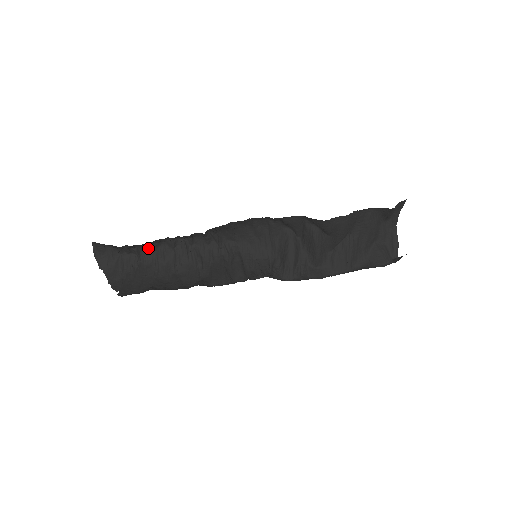
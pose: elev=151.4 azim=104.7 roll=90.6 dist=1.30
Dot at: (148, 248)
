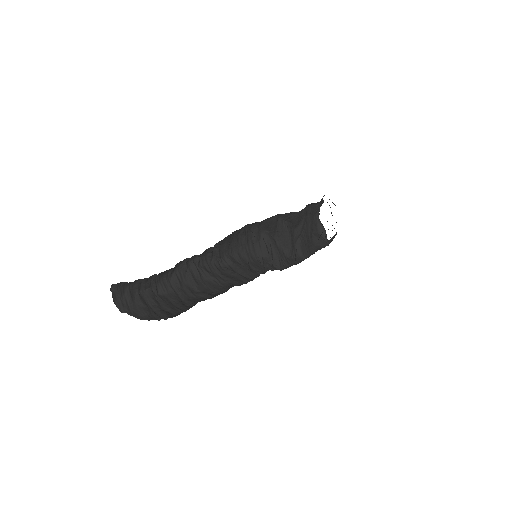
Dot at: (163, 278)
